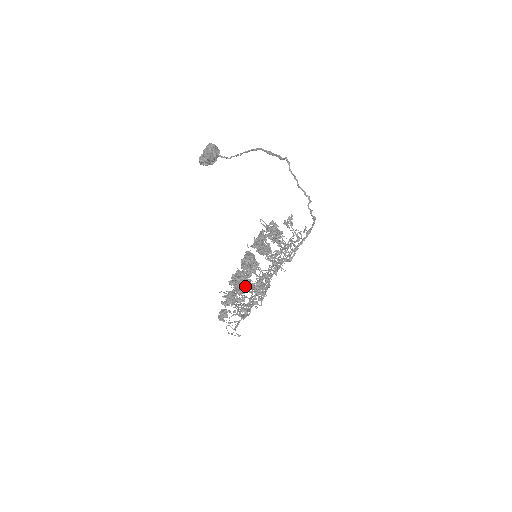
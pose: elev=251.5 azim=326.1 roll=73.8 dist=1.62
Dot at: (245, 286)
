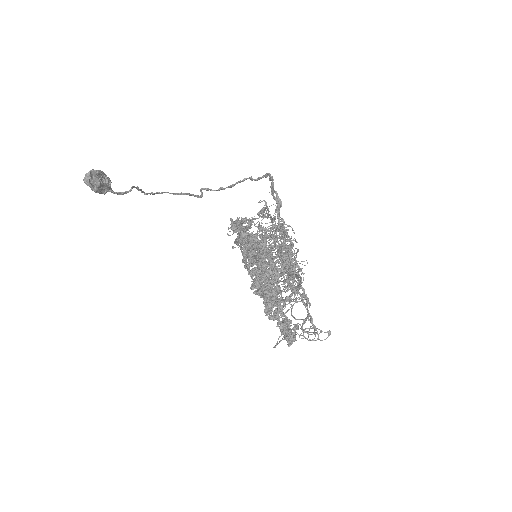
Dot at: (258, 247)
